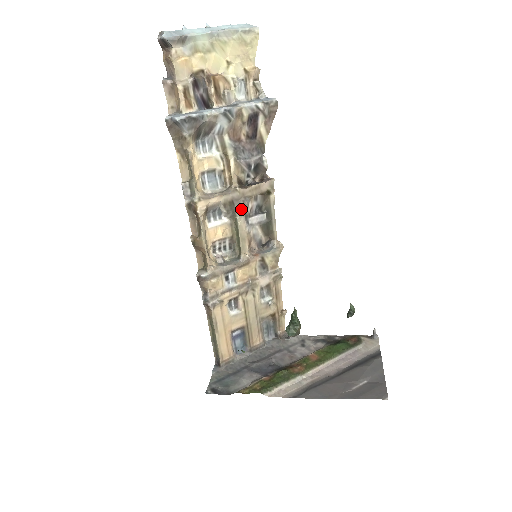
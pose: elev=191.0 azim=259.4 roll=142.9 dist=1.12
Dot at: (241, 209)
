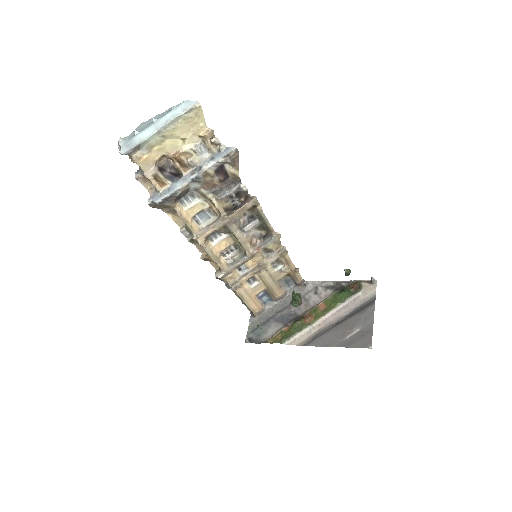
Dot at: (234, 227)
